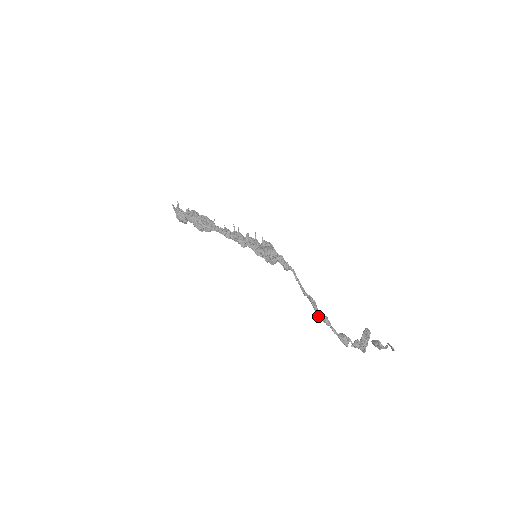
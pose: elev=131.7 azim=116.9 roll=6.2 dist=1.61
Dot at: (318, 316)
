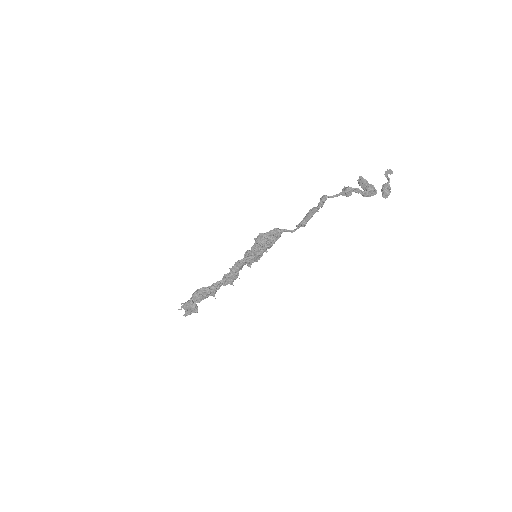
Dot at: (317, 206)
